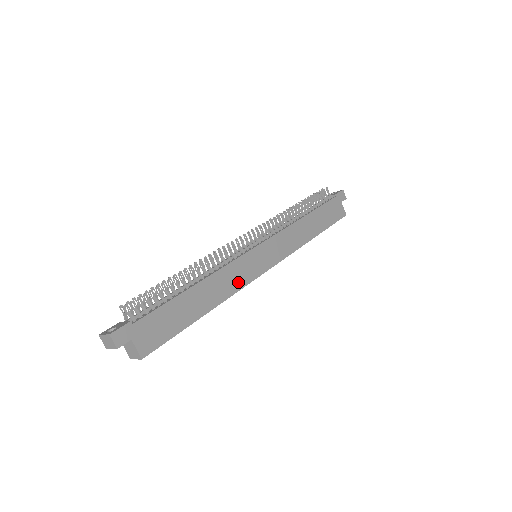
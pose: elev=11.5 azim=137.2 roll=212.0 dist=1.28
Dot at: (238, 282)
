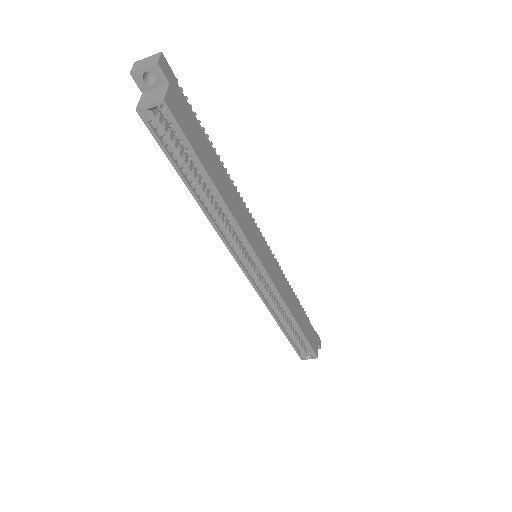
Dot at: (246, 229)
